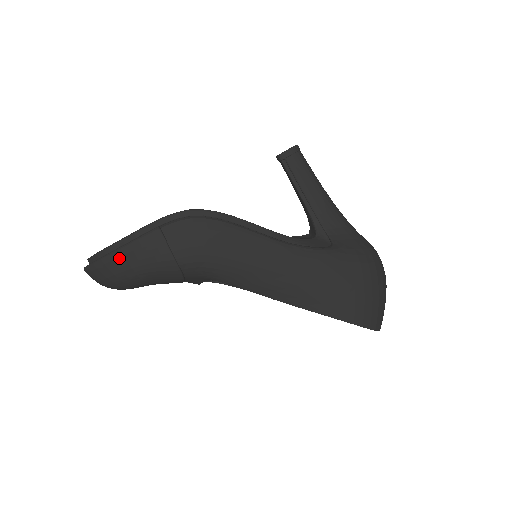
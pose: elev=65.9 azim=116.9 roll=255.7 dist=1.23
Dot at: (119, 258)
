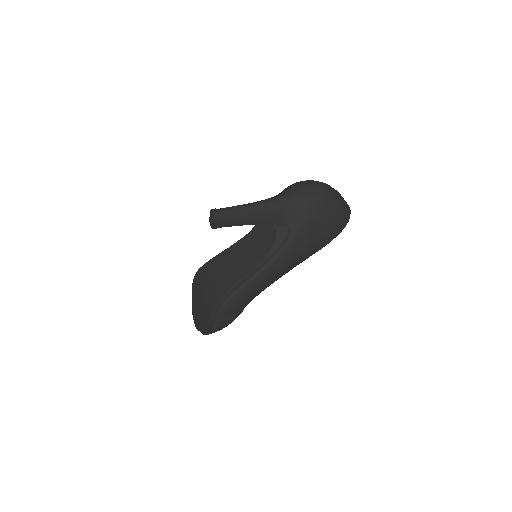
Dot at: (214, 332)
